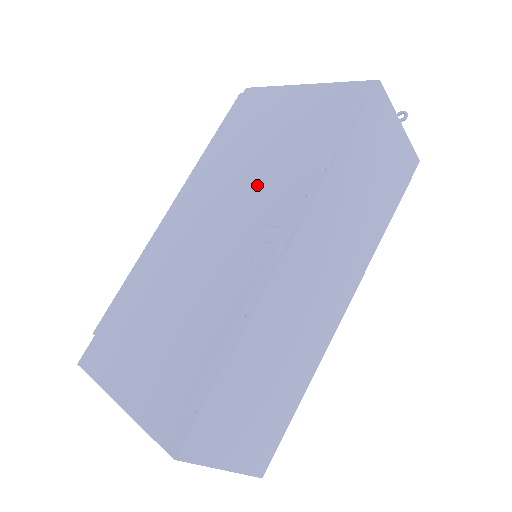
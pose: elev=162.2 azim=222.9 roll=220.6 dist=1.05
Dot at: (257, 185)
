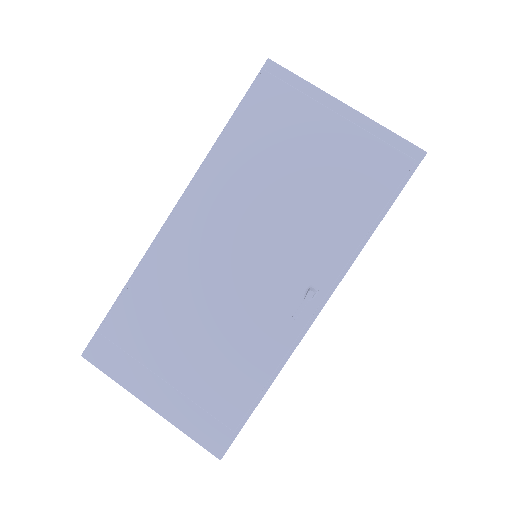
Dot at: (292, 228)
